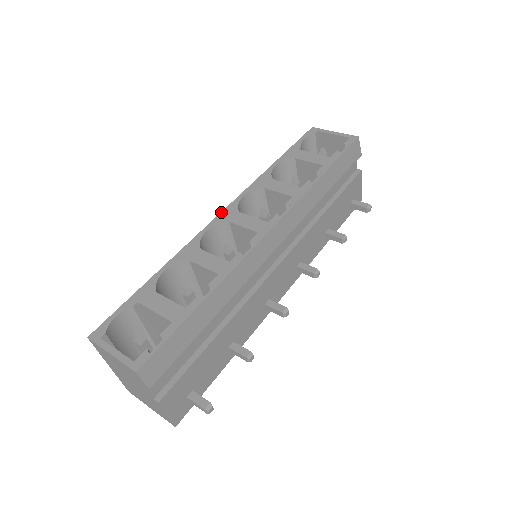
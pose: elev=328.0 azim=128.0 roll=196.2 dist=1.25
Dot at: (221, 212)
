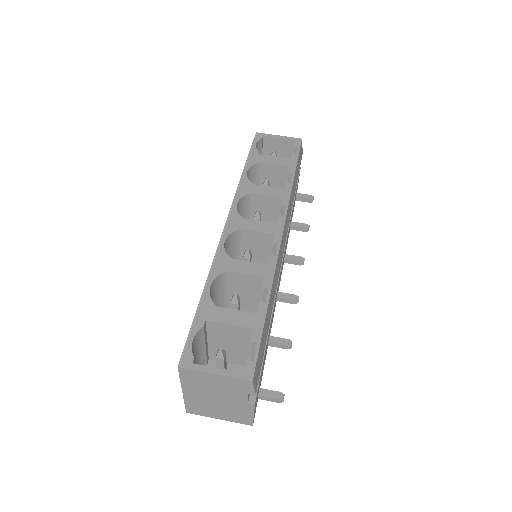
Dot at: (226, 221)
